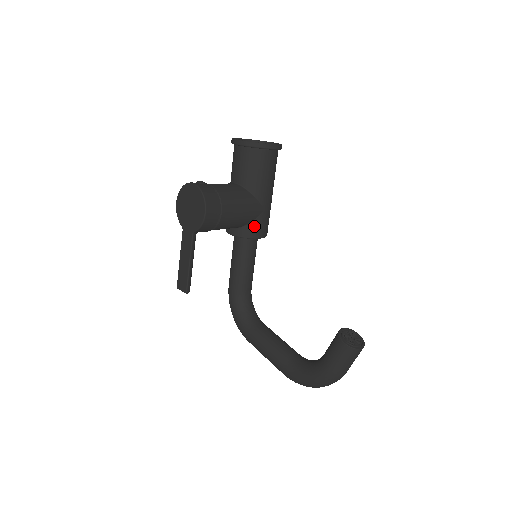
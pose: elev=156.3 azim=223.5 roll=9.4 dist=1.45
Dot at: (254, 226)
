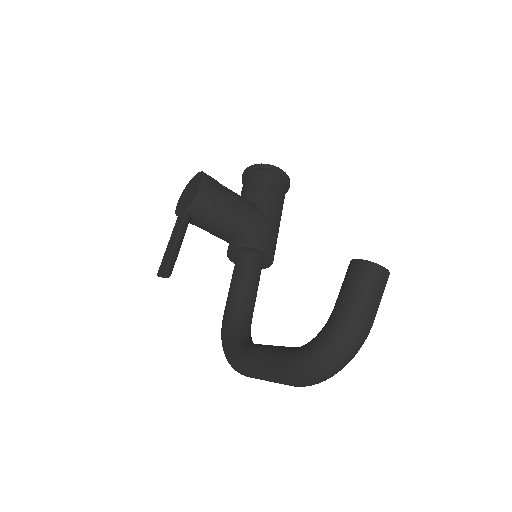
Dot at: (257, 235)
